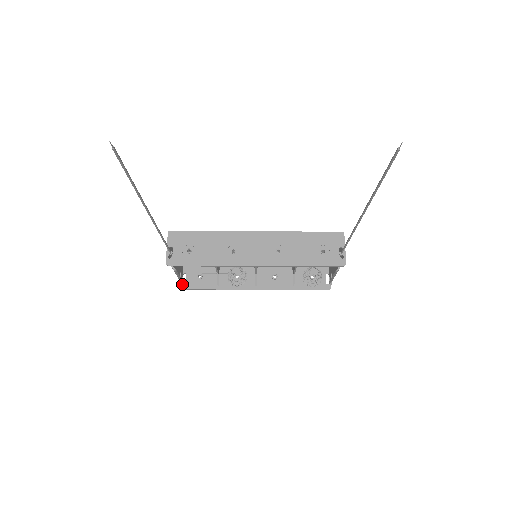
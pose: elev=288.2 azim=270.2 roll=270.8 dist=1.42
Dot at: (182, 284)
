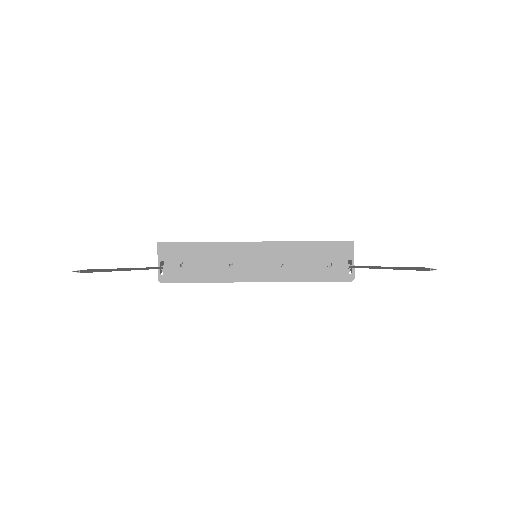
Dot at: occluded
